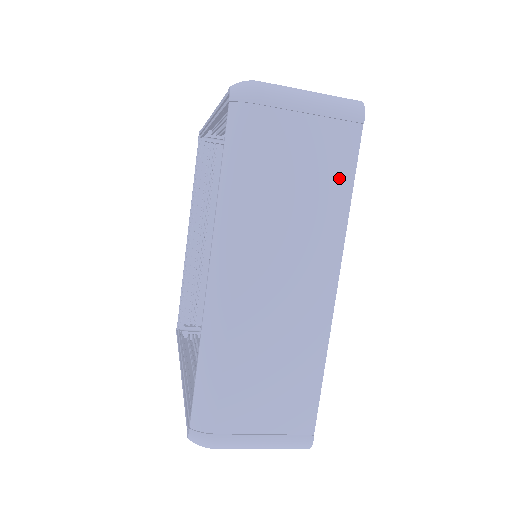
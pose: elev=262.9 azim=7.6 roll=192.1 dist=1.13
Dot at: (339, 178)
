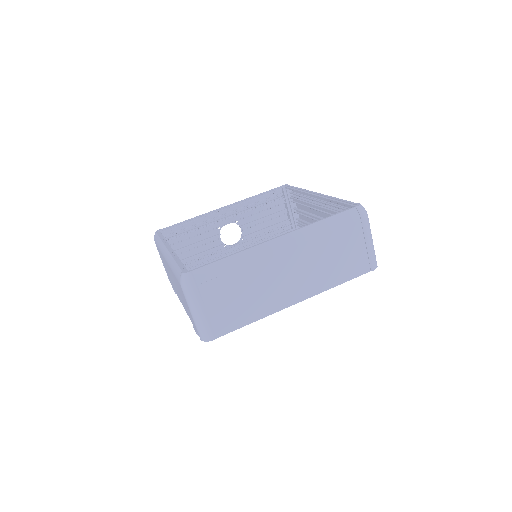
Dot at: (345, 274)
